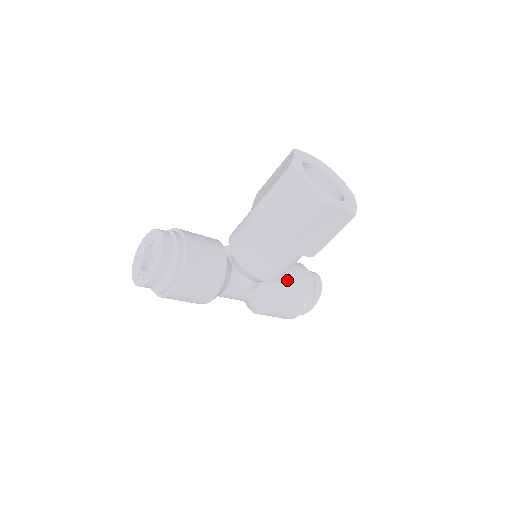
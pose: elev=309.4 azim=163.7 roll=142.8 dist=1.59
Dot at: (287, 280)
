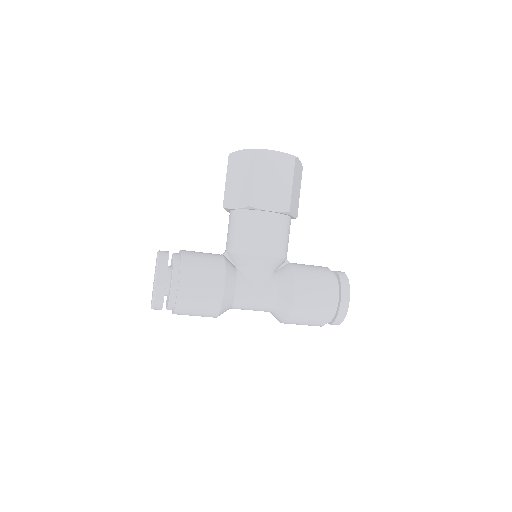
Dot at: (297, 267)
